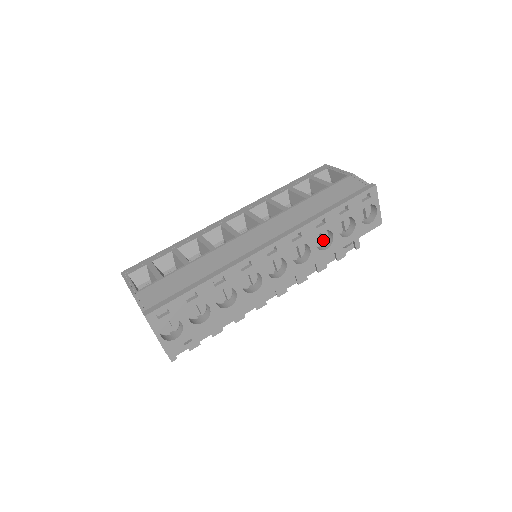
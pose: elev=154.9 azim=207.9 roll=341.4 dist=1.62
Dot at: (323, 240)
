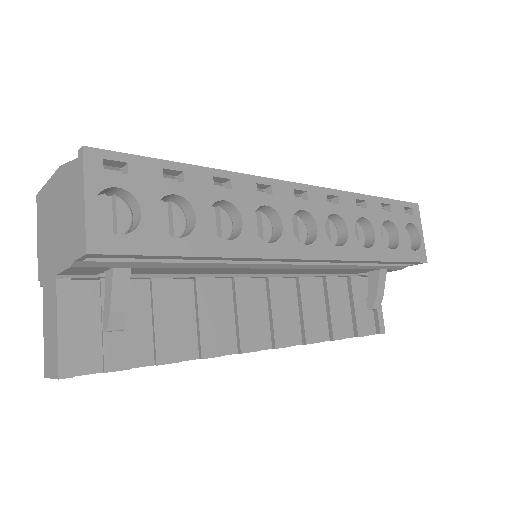
Dot at: (359, 242)
